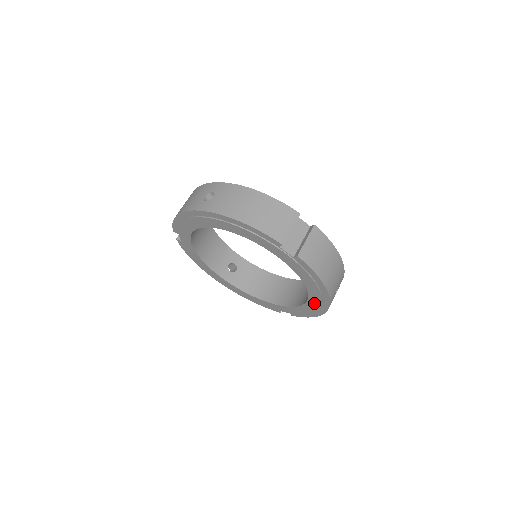
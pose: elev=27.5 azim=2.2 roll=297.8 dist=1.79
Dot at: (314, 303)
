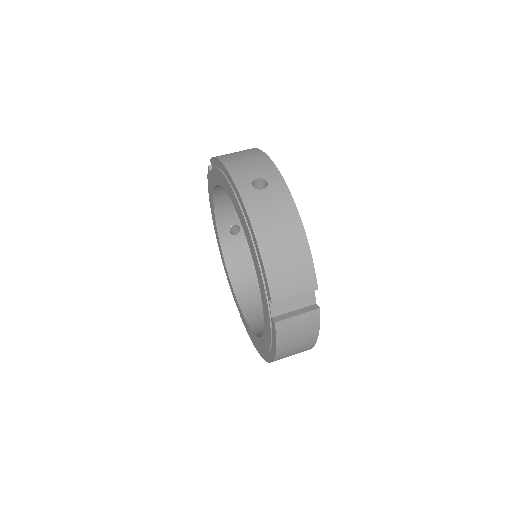
Dot at: (259, 344)
